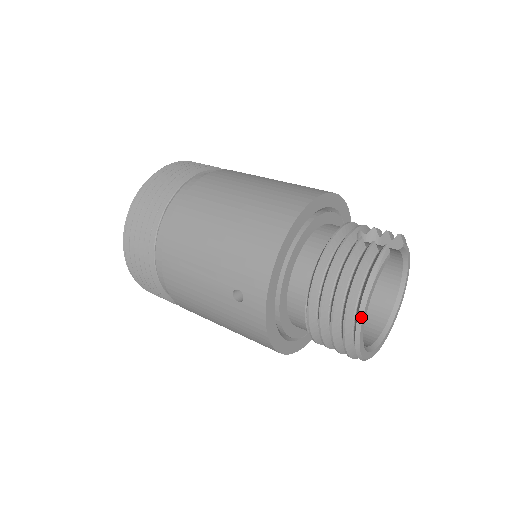
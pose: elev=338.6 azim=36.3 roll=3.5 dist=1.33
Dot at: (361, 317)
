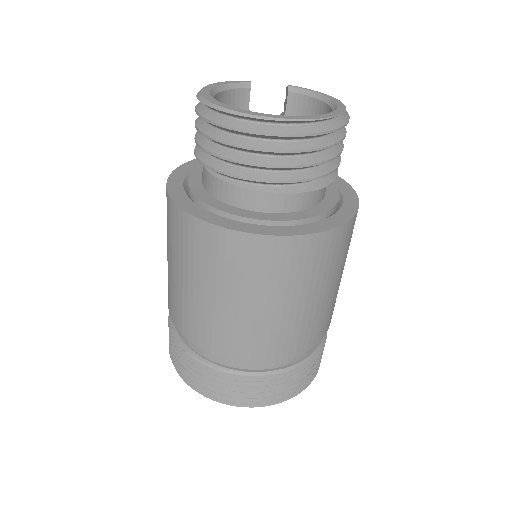
Dot at: (201, 90)
